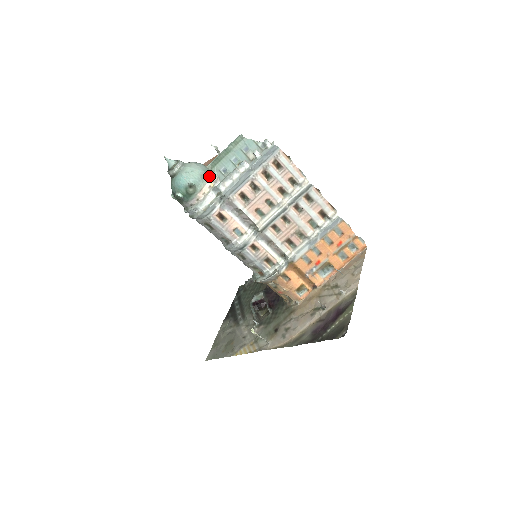
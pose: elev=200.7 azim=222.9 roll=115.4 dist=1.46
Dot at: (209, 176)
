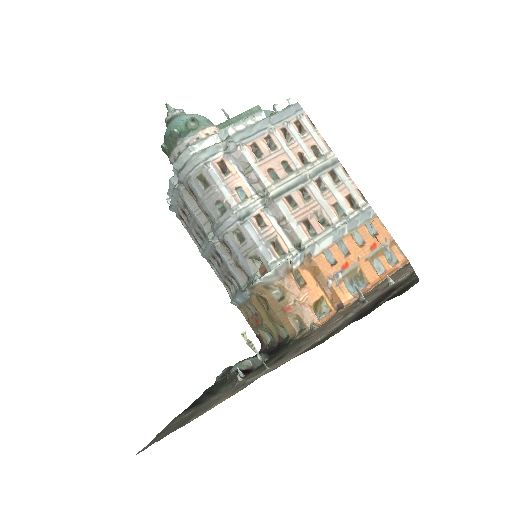
Dot at: occluded
